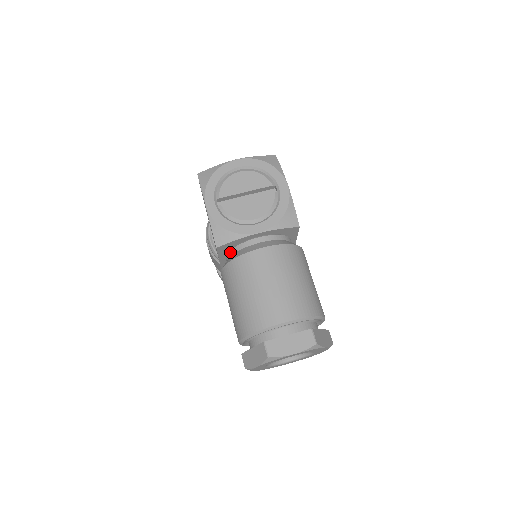
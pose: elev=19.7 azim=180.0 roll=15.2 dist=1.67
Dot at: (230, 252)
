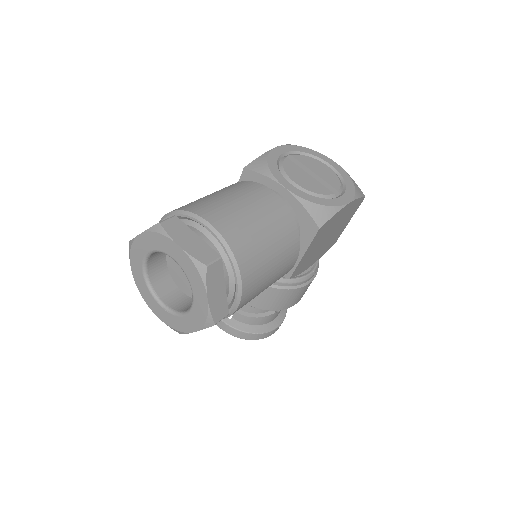
Dot at: occluded
